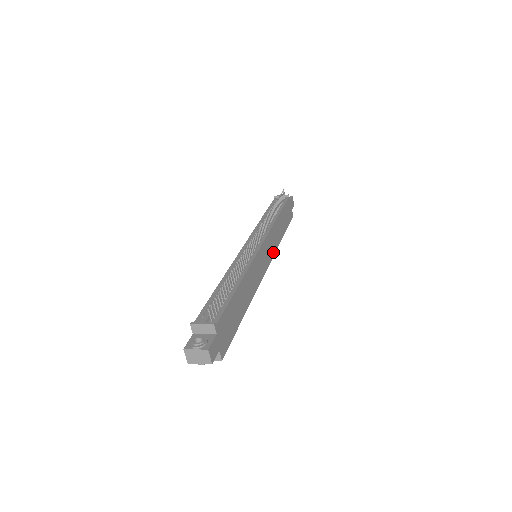
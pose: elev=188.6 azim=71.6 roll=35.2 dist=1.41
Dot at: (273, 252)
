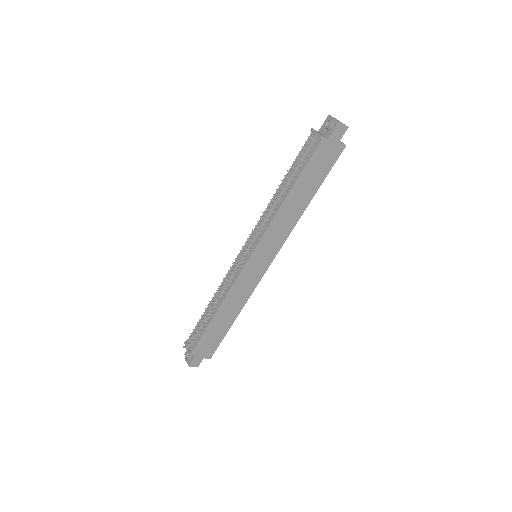
Dot at: (283, 239)
